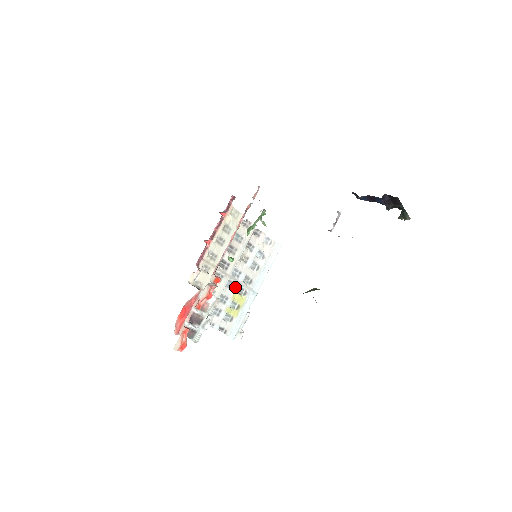
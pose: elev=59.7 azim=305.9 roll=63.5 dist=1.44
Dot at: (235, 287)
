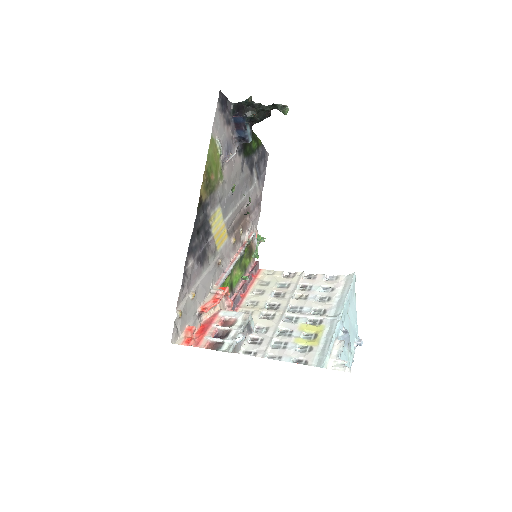
Dot at: (300, 320)
